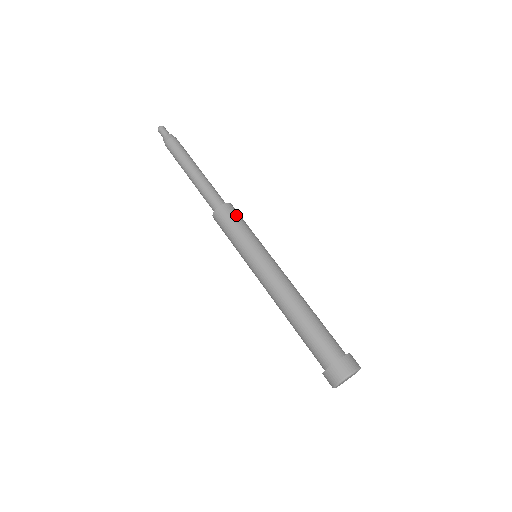
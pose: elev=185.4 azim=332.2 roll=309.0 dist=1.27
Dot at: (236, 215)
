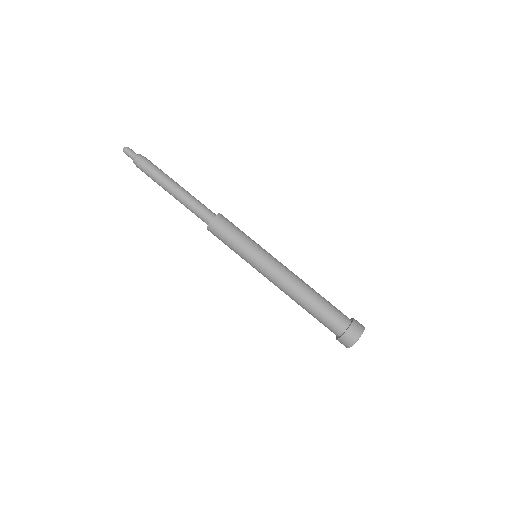
Dot at: (232, 223)
